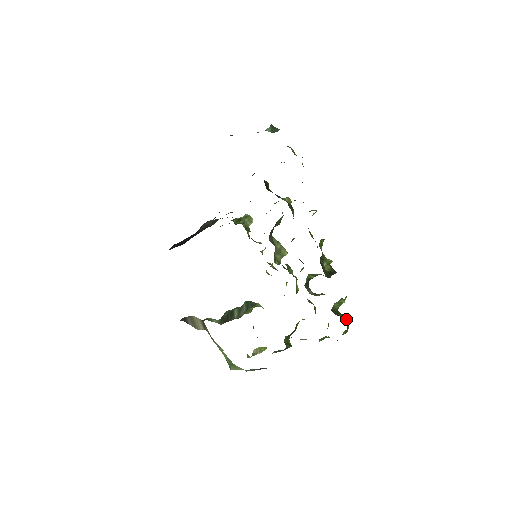
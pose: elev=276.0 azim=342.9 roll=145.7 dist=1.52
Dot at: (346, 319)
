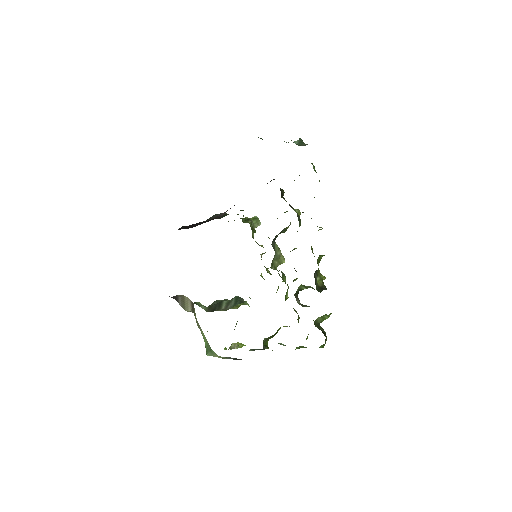
Dot at: occluded
